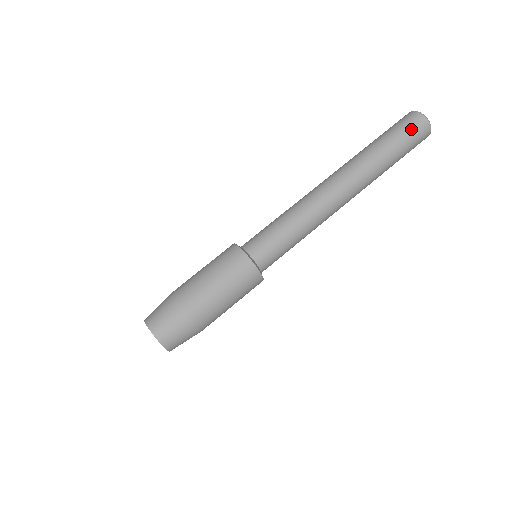
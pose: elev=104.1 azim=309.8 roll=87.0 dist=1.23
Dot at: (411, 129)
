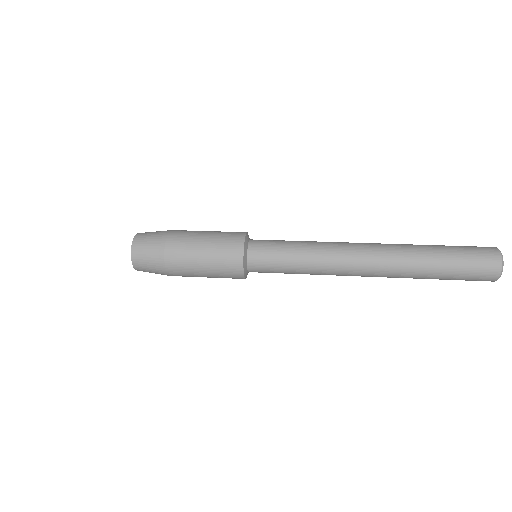
Dot at: (474, 248)
